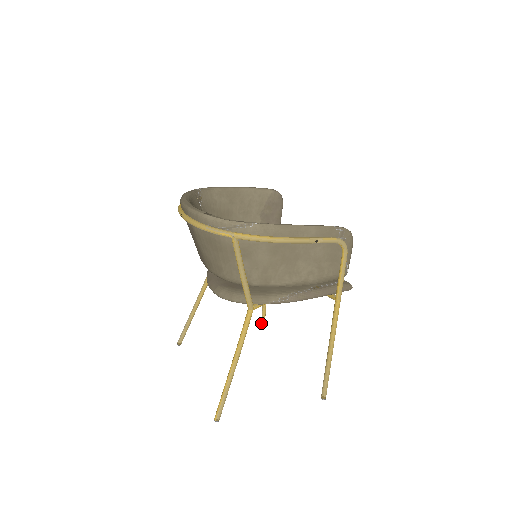
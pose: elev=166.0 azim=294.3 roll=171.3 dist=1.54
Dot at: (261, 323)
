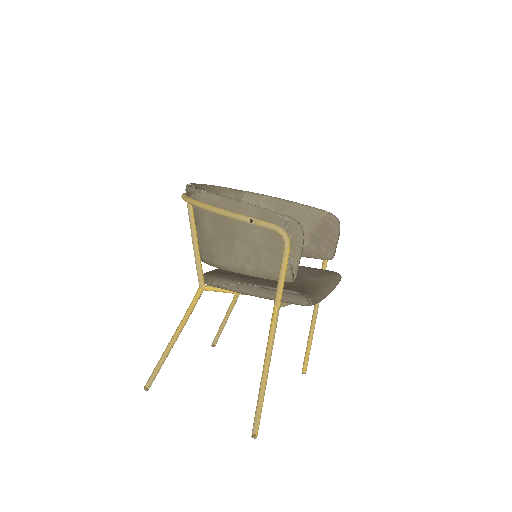
Dot at: (302, 368)
